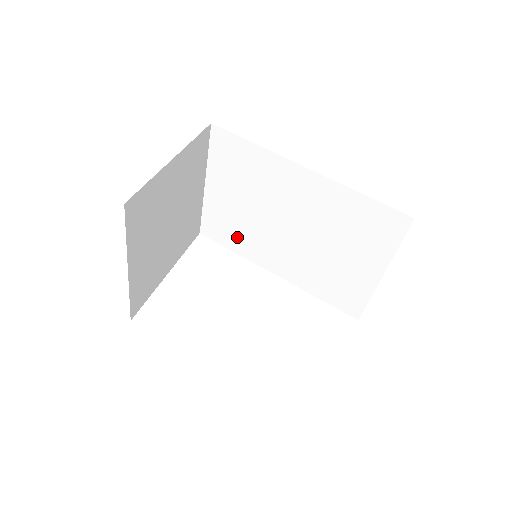
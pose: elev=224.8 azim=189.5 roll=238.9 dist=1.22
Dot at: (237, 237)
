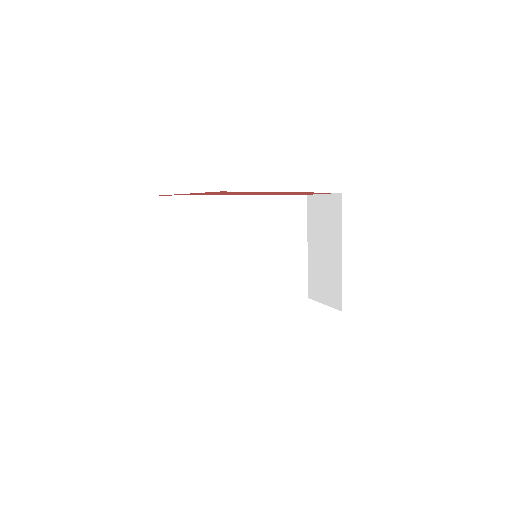
Dot at: (201, 292)
